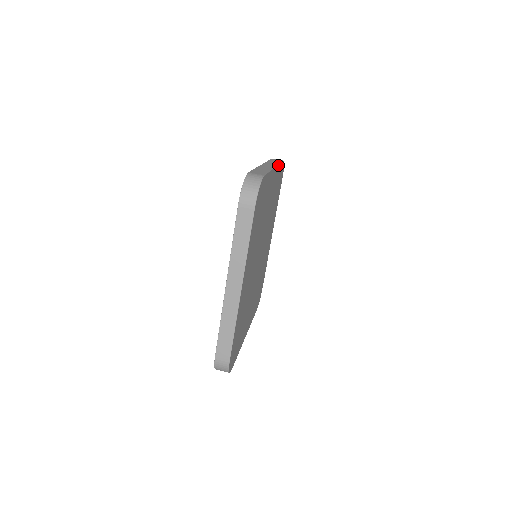
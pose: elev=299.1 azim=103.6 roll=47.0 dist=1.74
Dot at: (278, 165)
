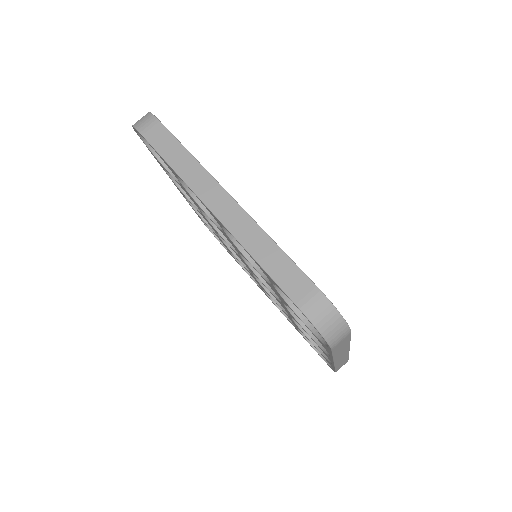
Dot at: (203, 168)
